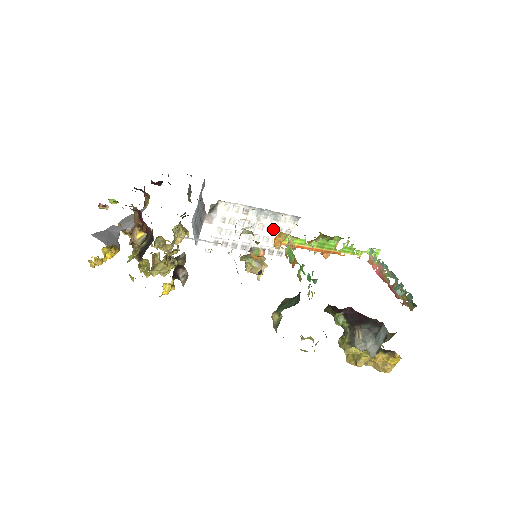
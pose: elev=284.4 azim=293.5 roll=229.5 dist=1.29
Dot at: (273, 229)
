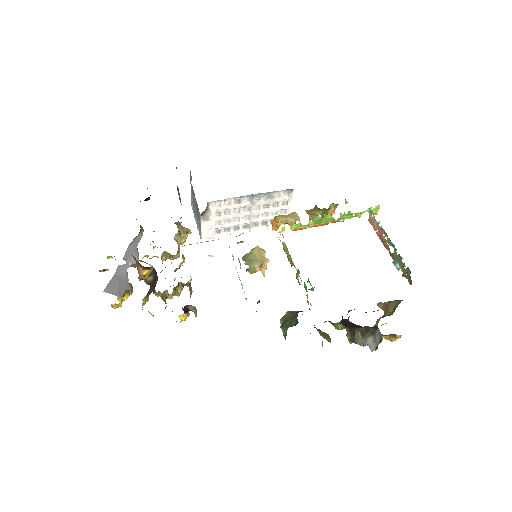
Dot at: (269, 205)
